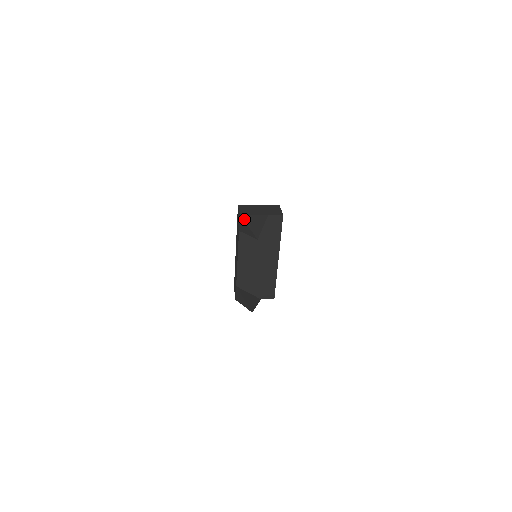
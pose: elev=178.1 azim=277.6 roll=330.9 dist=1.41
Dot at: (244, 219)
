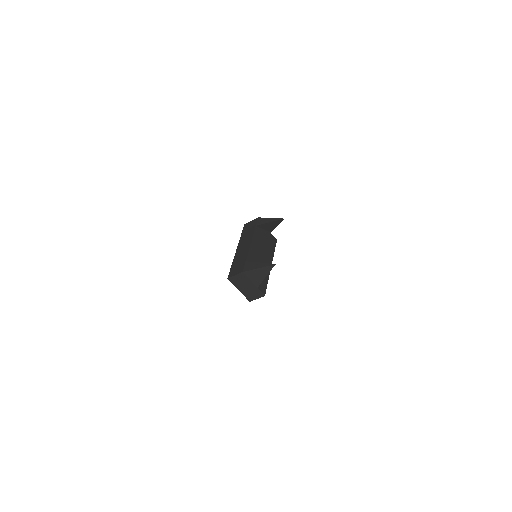
Dot at: (264, 218)
